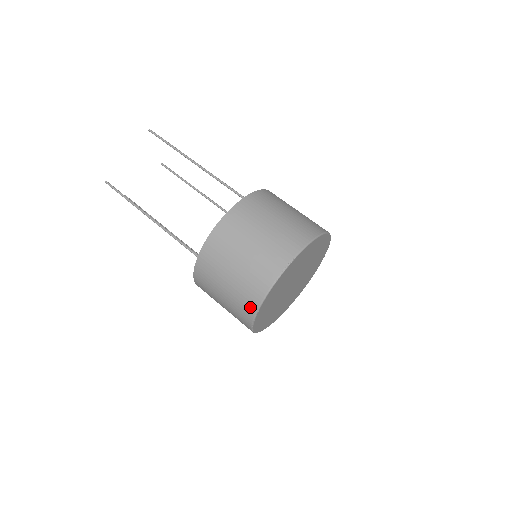
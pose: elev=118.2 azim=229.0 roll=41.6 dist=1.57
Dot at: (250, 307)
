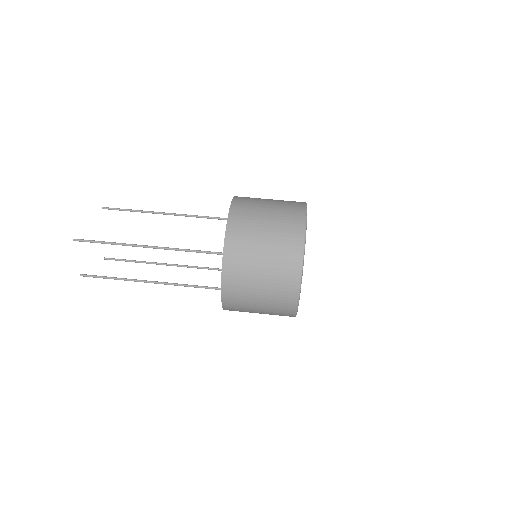
Dot at: (296, 243)
